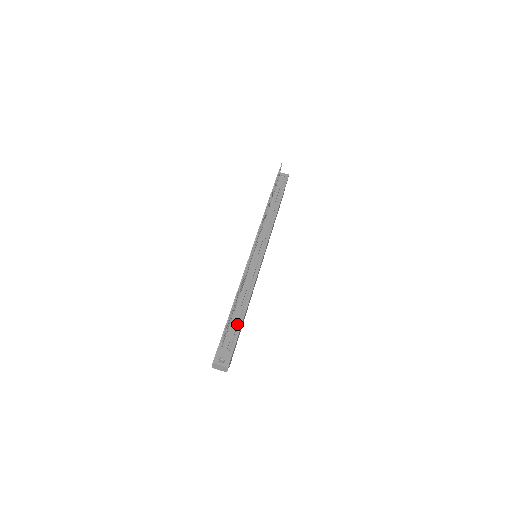
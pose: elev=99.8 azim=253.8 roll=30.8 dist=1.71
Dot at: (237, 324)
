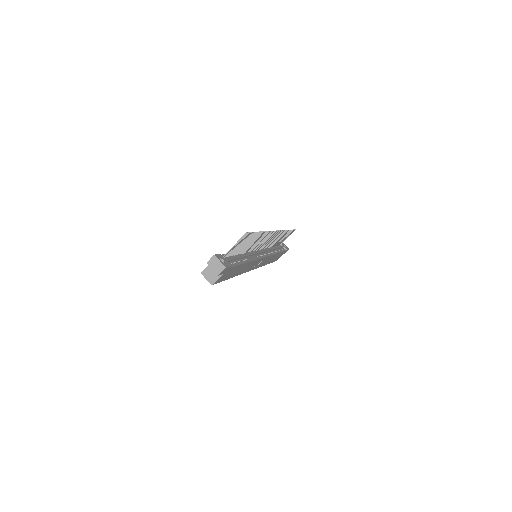
Dot at: (238, 261)
